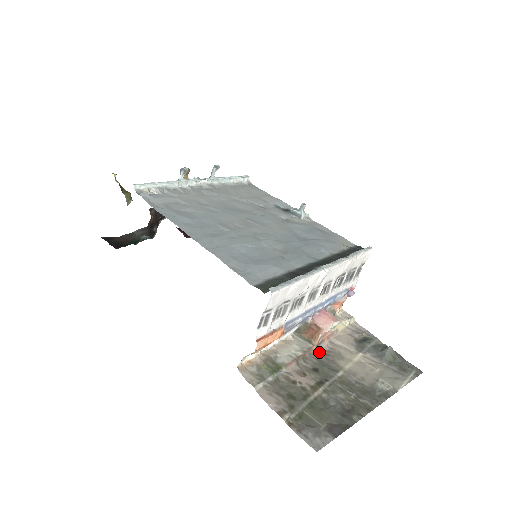
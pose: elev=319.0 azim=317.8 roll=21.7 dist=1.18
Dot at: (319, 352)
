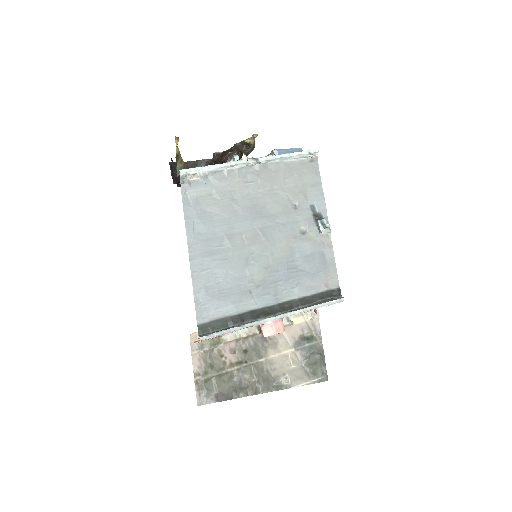
Dot at: (262, 337)
